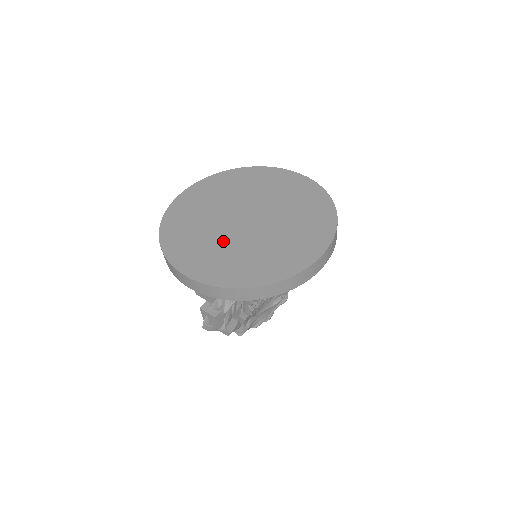
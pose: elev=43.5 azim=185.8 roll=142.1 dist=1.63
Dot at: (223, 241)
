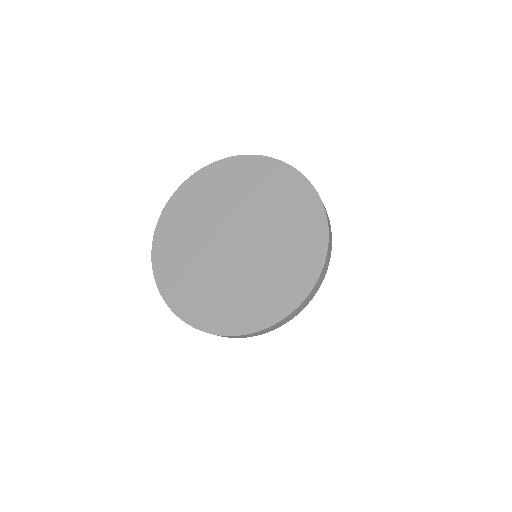
Dot at: (221, 277)
